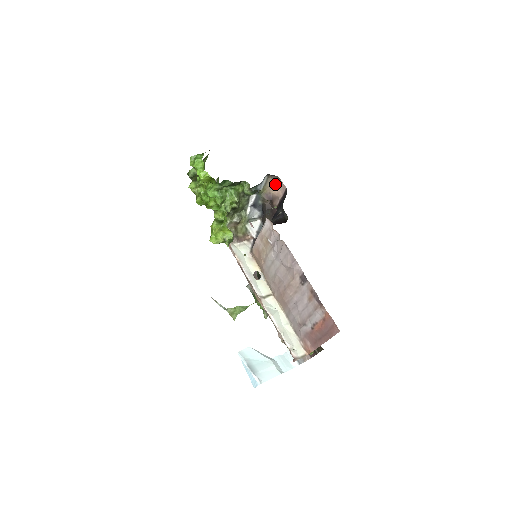
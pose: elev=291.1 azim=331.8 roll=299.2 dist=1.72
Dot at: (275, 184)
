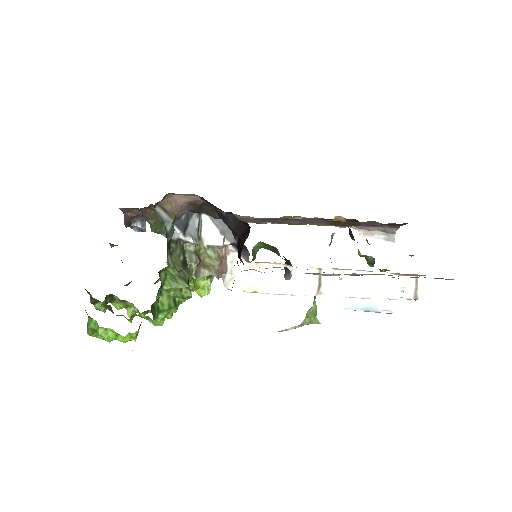
Dot at: (173, 196)
